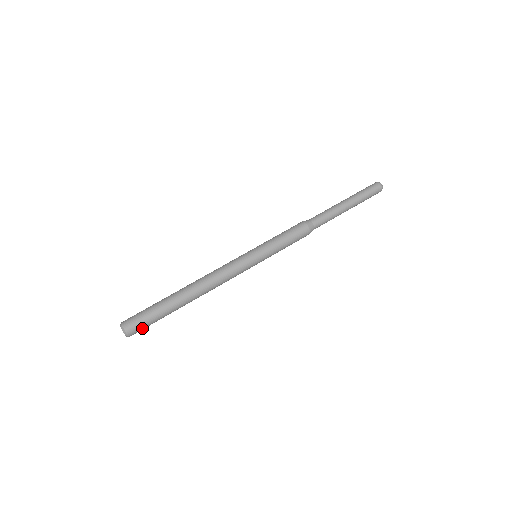
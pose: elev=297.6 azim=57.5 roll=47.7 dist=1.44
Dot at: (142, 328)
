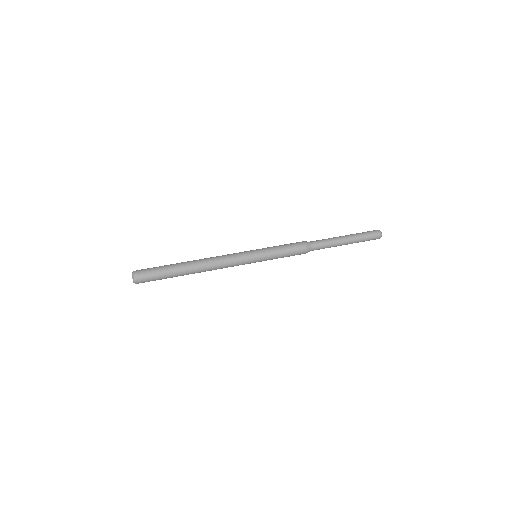
Dot at: (146, 275)
